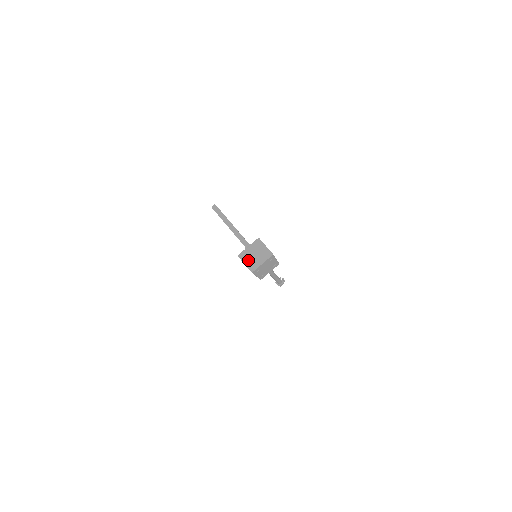
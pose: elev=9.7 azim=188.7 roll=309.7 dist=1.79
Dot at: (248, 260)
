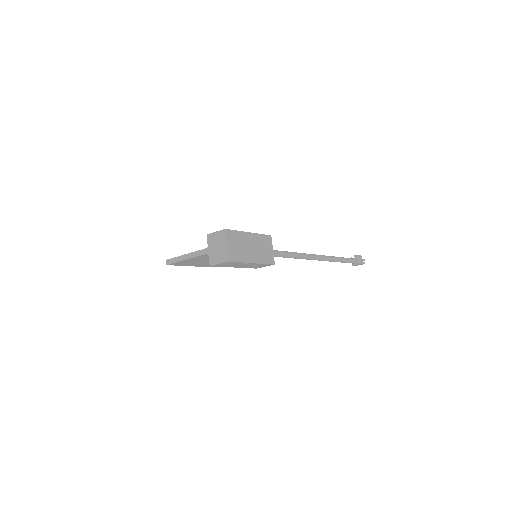
Dot at: (217, 258)
